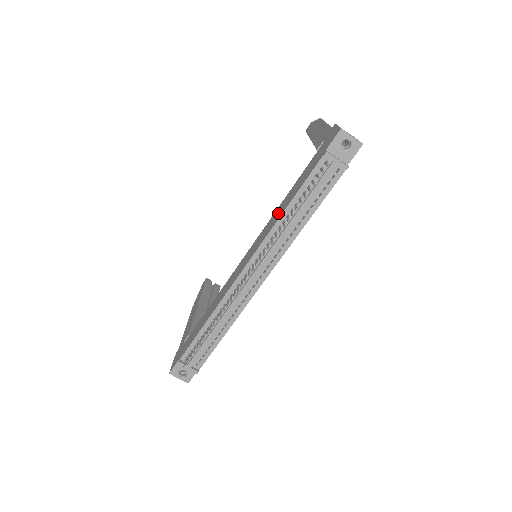
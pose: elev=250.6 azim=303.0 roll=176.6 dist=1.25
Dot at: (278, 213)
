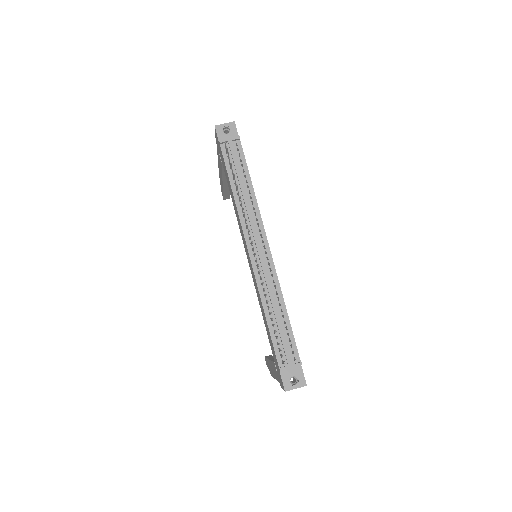
Dot at: (234, 205)
